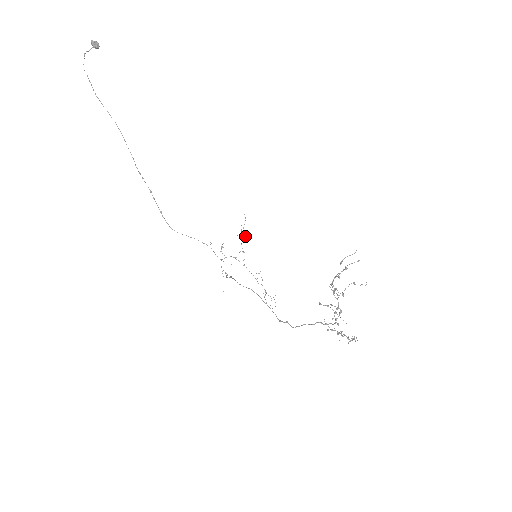
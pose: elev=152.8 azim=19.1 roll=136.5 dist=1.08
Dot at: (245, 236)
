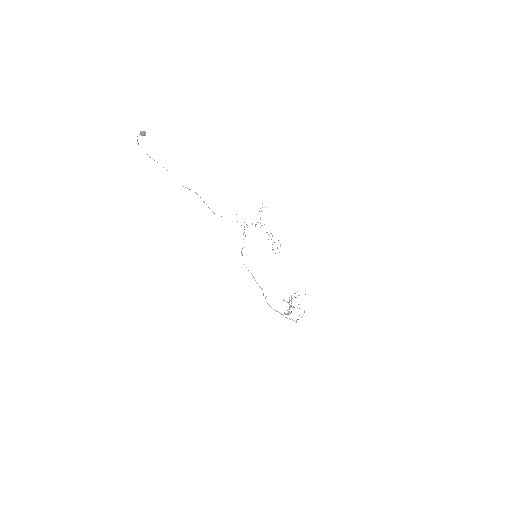
Dot at: occluded
